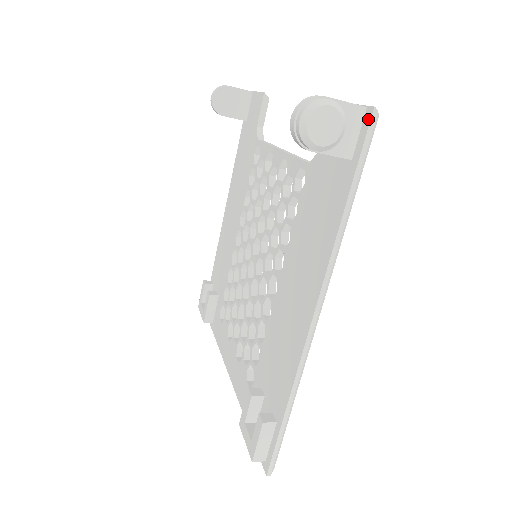
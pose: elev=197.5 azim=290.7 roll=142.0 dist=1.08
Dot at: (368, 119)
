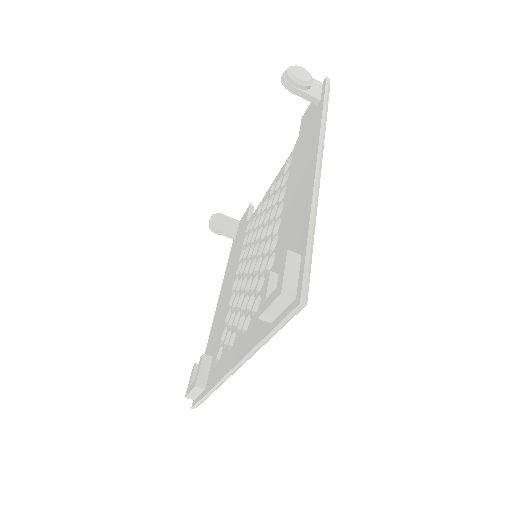
Dot at: (325, 82)
